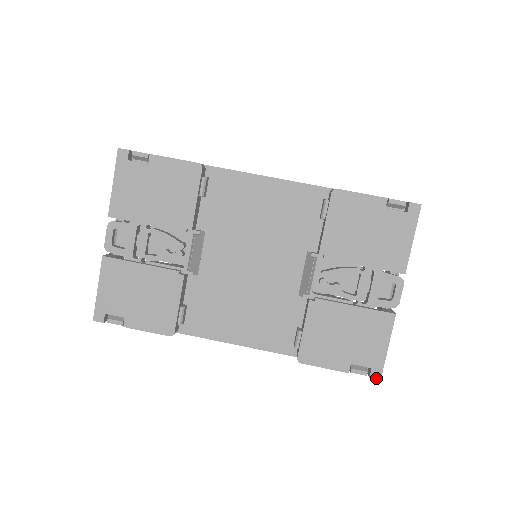
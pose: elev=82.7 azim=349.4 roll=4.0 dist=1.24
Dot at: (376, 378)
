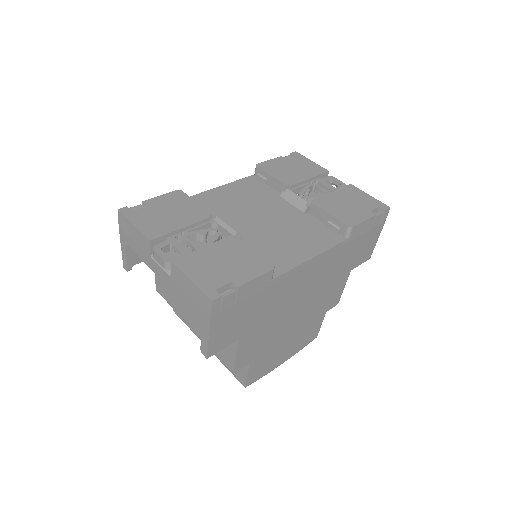
Dot at: (388, 208)
